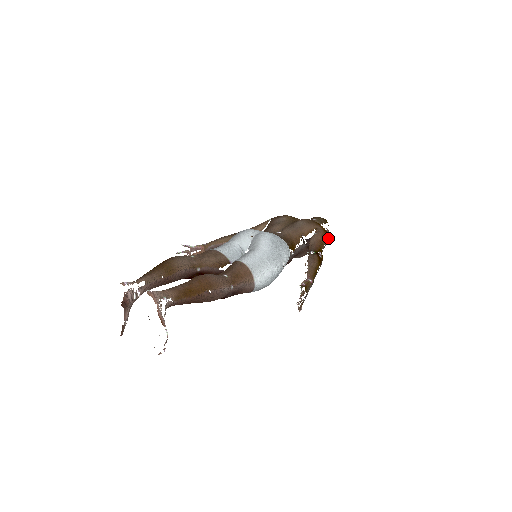
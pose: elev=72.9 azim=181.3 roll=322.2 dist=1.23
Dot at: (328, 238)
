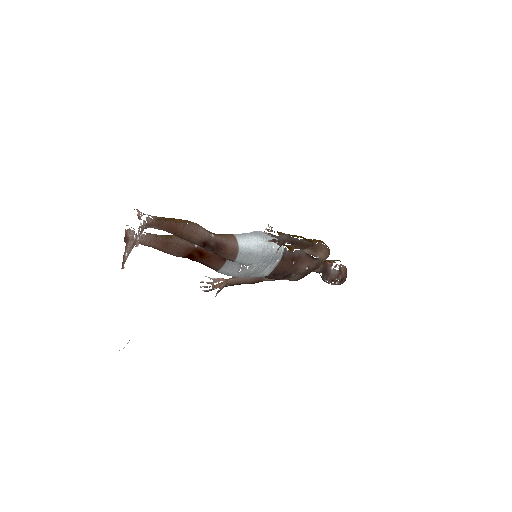
Dot at: (326, 245)
